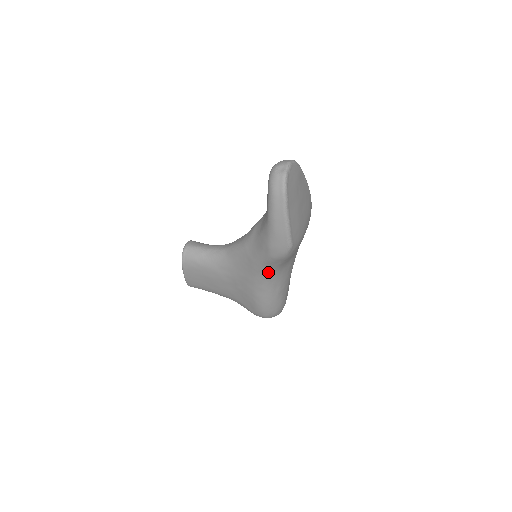
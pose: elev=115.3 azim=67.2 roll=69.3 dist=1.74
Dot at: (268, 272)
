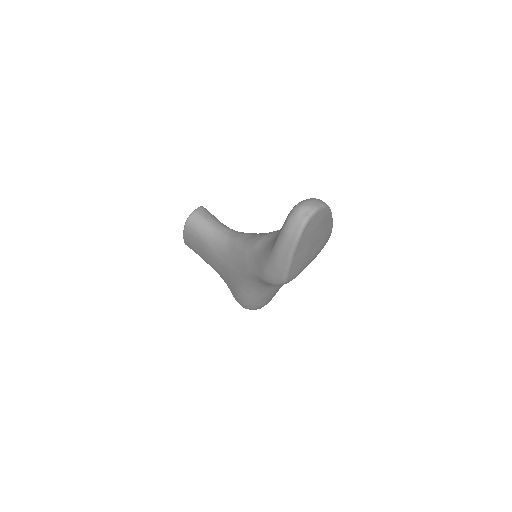
Dot at: (258, 283)
